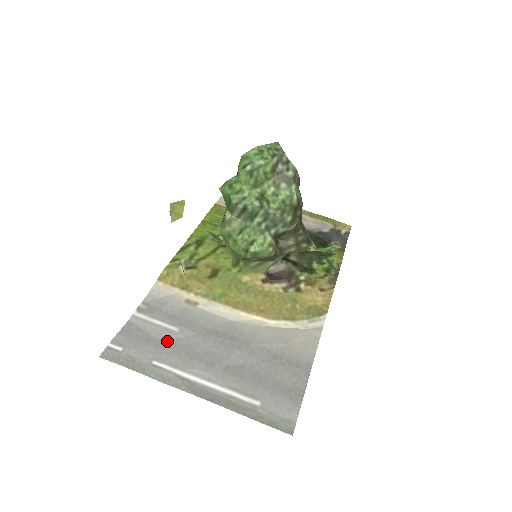
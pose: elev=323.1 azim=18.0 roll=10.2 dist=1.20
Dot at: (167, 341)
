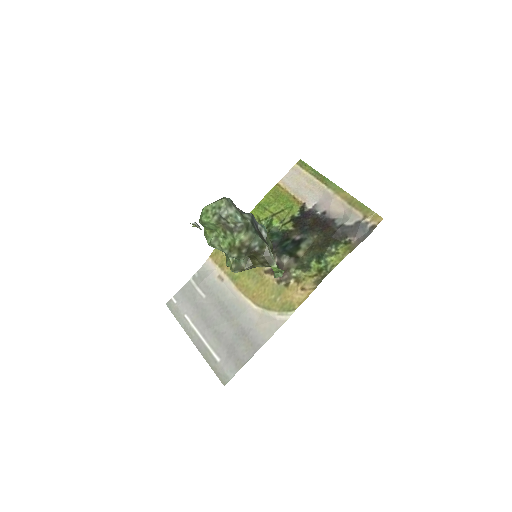
Dot at: (197, 303)
